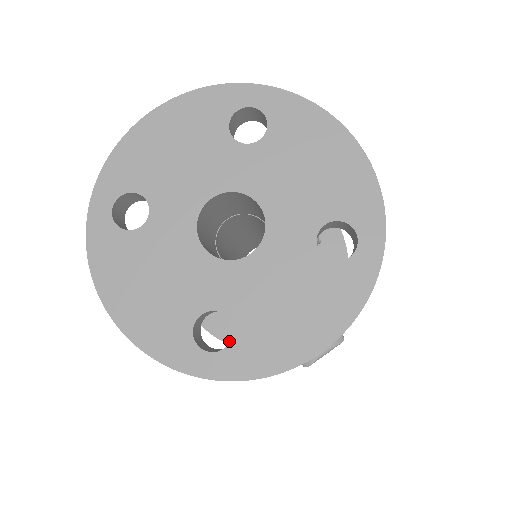
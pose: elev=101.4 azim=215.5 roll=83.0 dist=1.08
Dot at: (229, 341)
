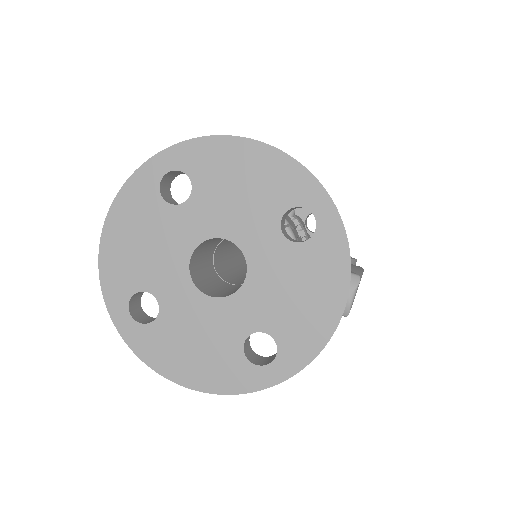
Dot at: occluded
